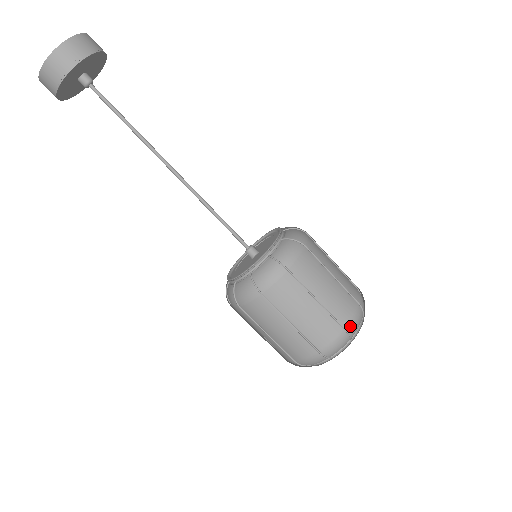
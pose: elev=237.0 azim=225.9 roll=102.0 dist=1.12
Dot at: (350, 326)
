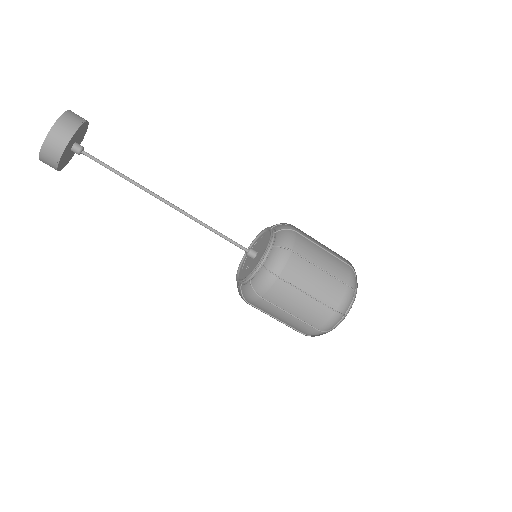
Dot at: (324, 328)
